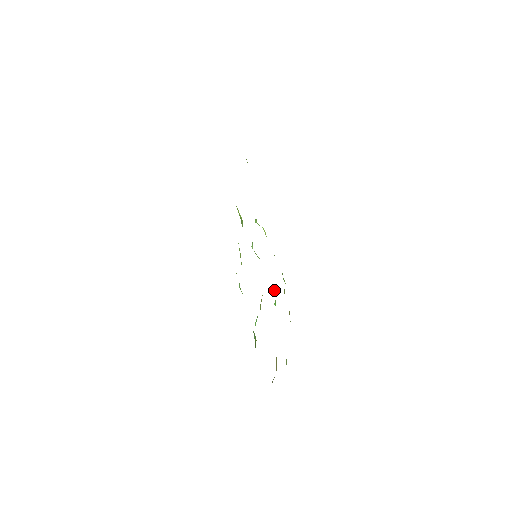
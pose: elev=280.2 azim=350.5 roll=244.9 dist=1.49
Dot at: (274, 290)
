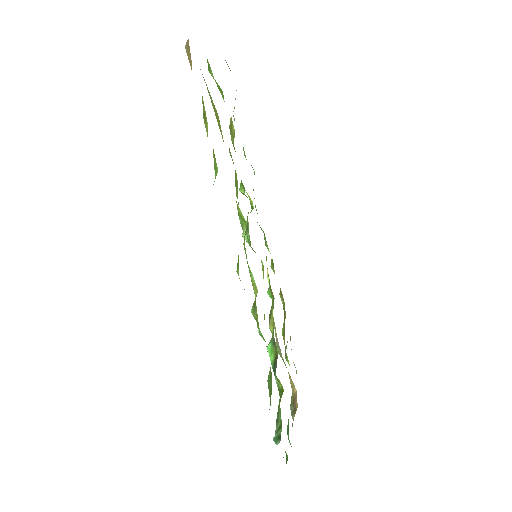
Dot at: (267, 278)
